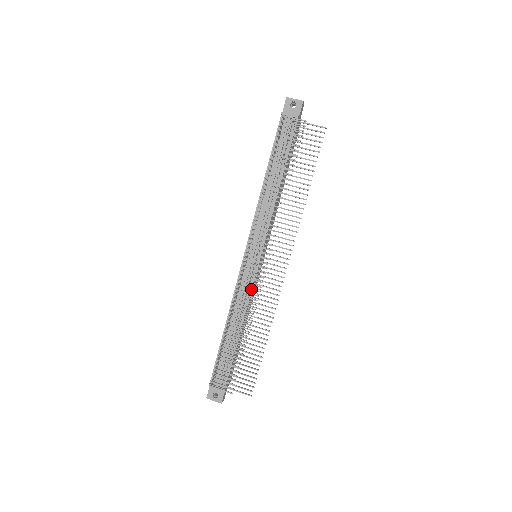
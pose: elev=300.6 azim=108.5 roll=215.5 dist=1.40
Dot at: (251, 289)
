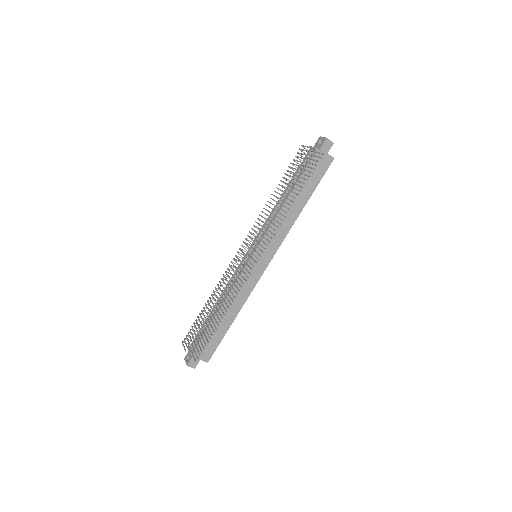
Dot at: (230, 272)
